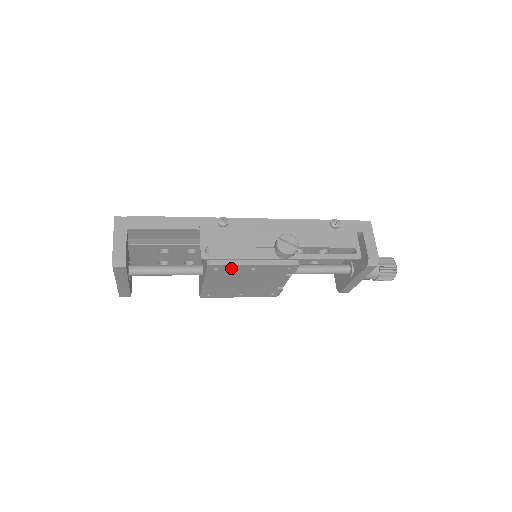
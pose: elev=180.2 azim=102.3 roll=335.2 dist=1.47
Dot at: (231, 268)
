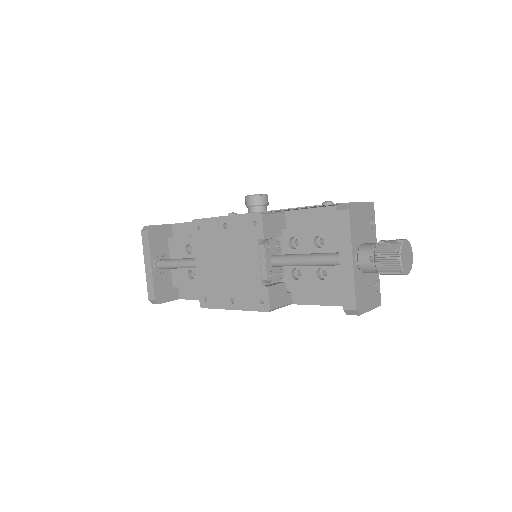
Dot at: (209, 227)
